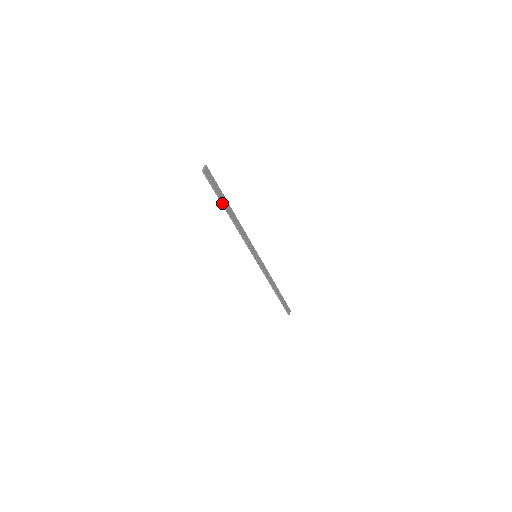
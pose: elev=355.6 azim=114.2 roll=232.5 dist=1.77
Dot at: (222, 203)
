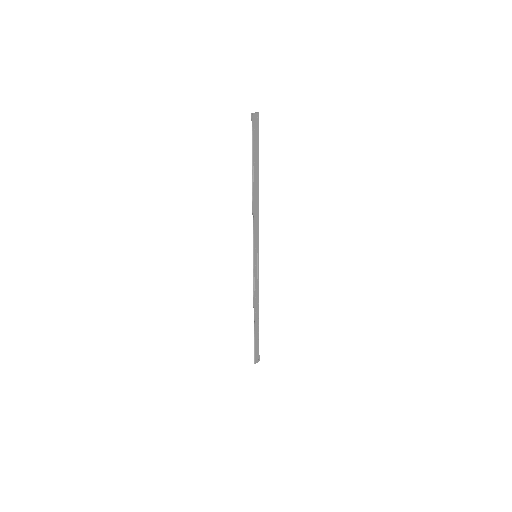
Dot at: (253, 164)
